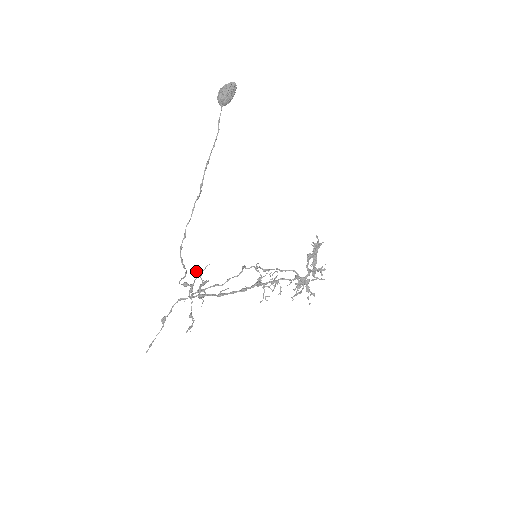
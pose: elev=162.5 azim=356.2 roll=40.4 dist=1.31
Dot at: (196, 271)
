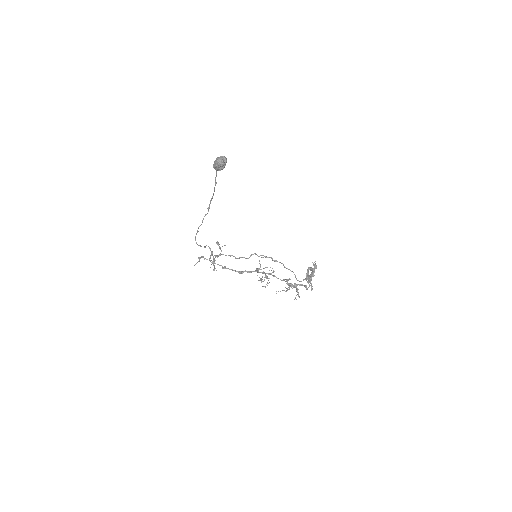
Dot at: occluded
